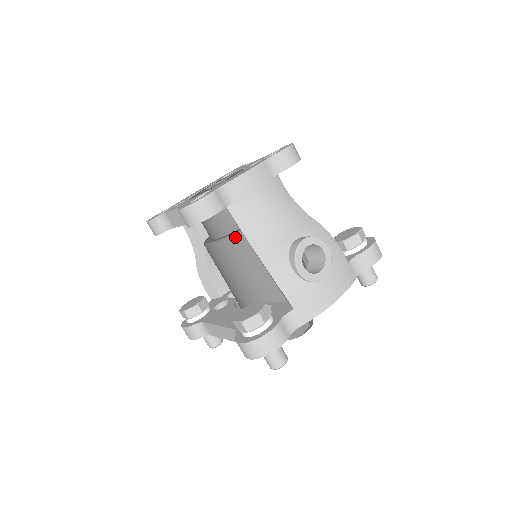
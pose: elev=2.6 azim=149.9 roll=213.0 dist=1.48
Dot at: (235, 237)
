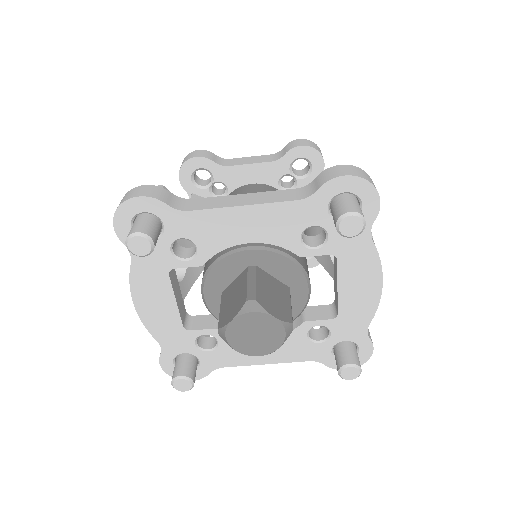
Dot at: occluded
